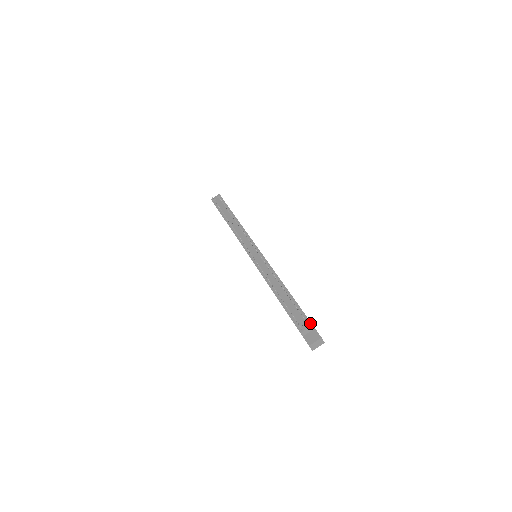
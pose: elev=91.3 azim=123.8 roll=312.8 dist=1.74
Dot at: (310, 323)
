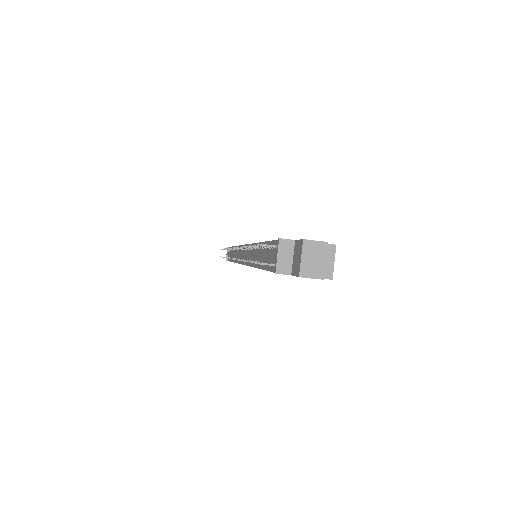
Dot at: (280, 242)
